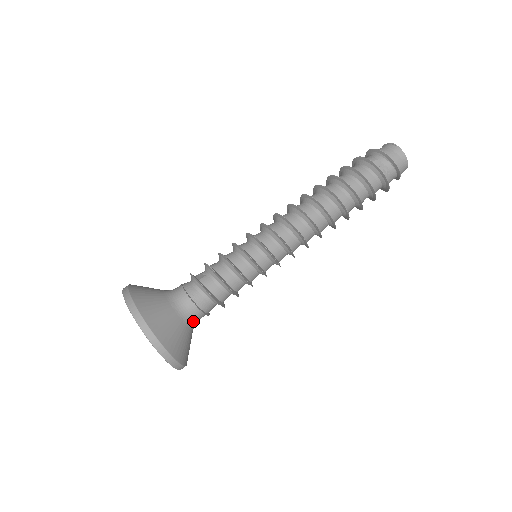
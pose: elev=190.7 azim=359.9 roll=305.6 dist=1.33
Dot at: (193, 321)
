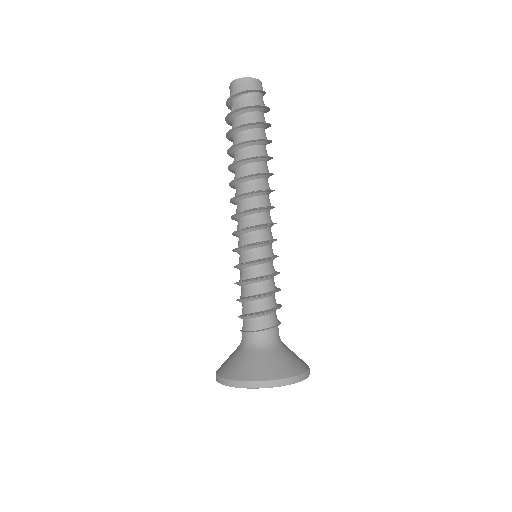
Dot at: (269, 342)
